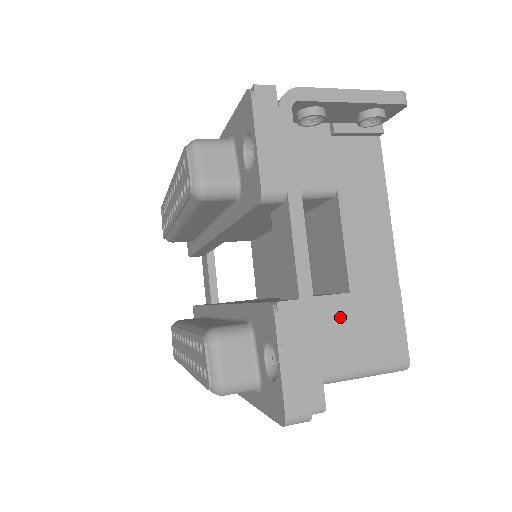
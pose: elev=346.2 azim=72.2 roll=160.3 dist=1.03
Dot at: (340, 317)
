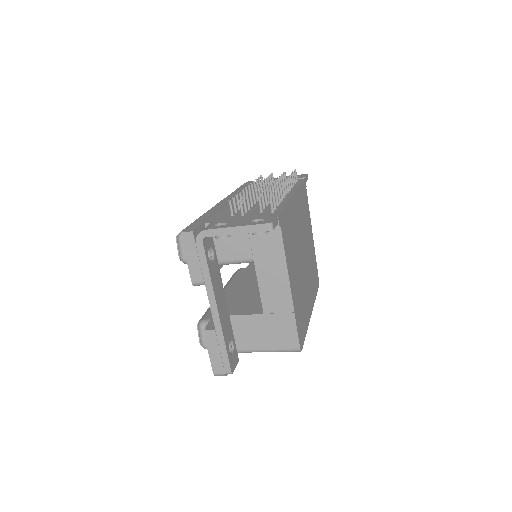
Dot at: (258, 325)
